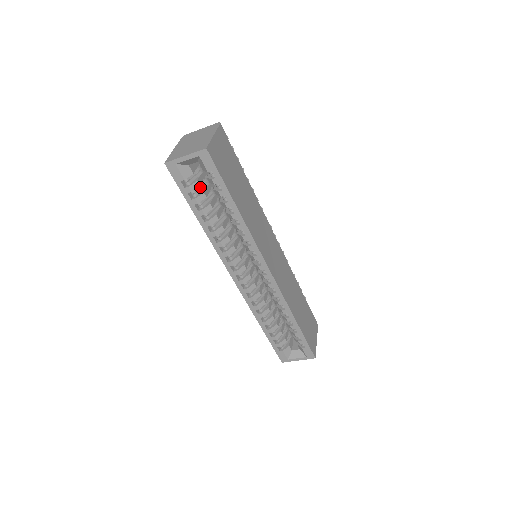
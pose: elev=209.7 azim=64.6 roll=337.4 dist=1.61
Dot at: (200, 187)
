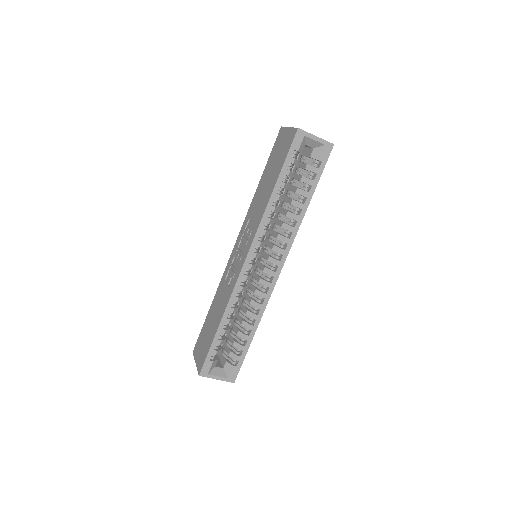
Dot at: occluded
